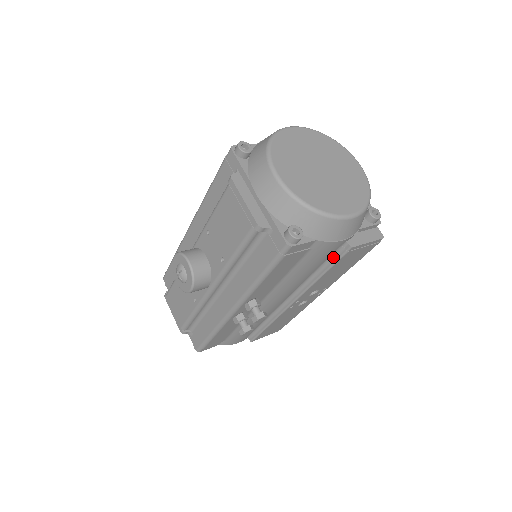
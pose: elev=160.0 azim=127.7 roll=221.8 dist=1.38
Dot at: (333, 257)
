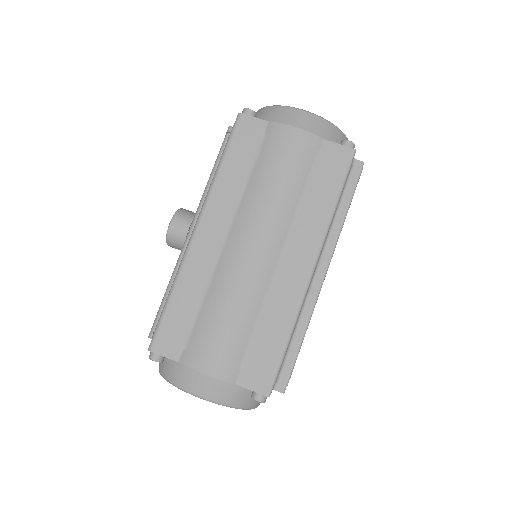
Dot at: occluded
